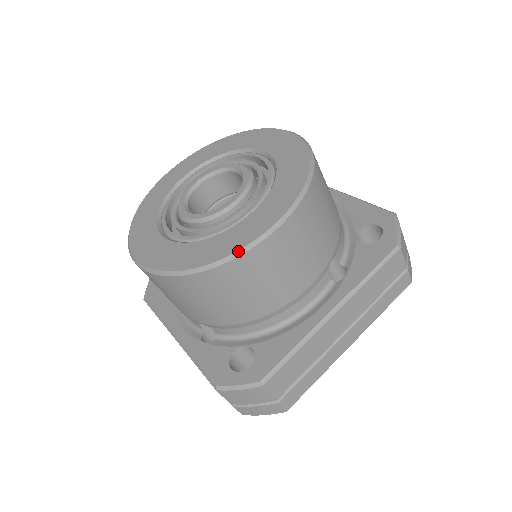
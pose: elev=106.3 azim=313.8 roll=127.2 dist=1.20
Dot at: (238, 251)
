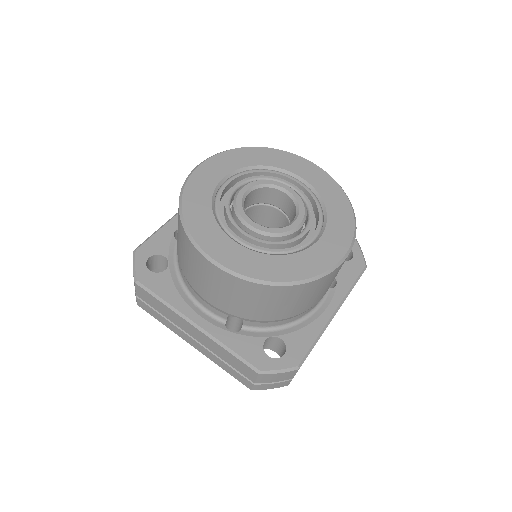
Dot at: (325, 272)
